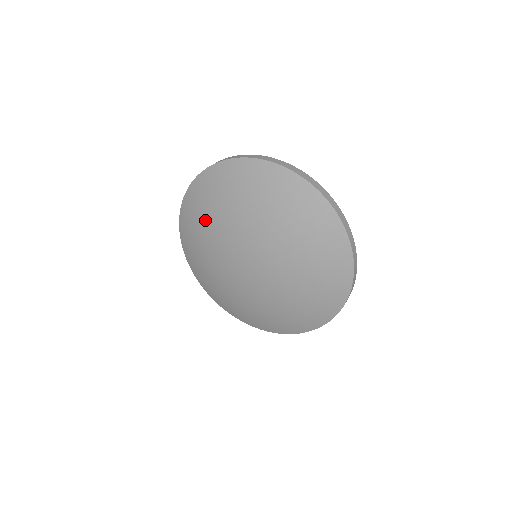
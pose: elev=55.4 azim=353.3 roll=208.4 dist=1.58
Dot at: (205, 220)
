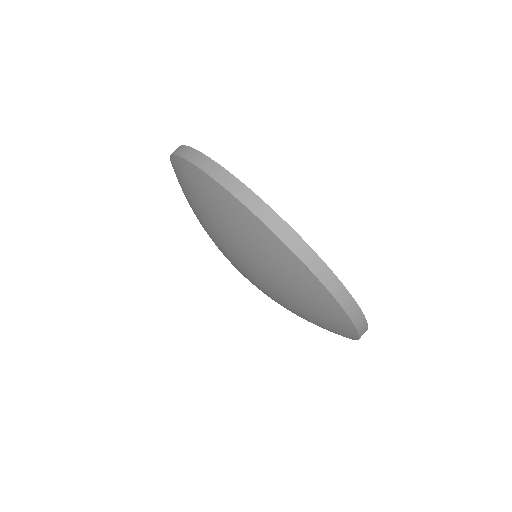
Dot at: (192, 207)
